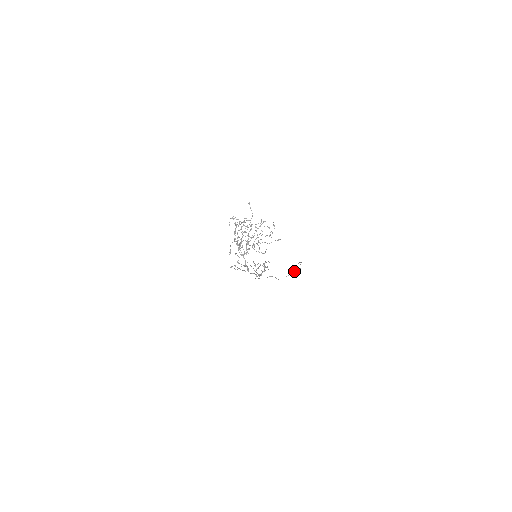
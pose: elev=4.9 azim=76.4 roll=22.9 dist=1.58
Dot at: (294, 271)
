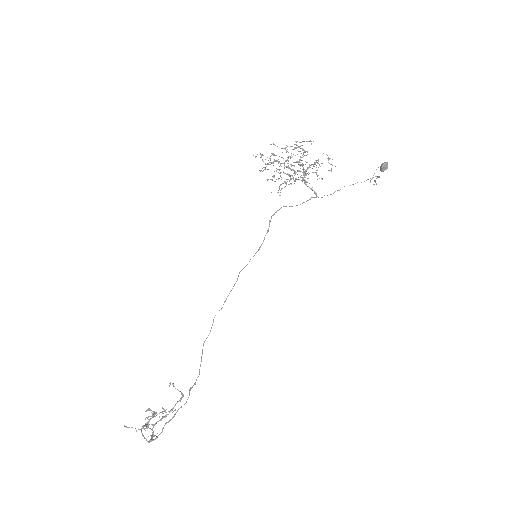
Dot at: (386, 164)
